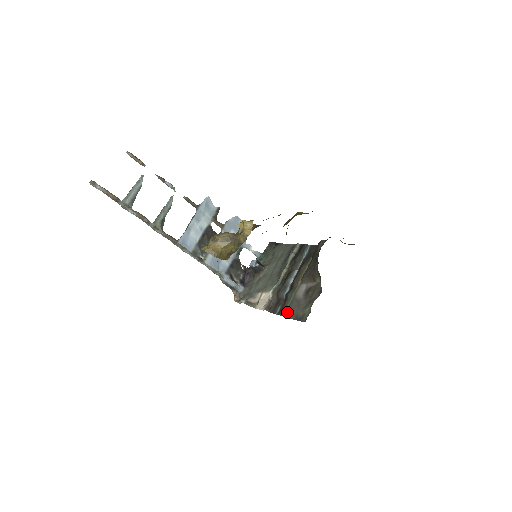
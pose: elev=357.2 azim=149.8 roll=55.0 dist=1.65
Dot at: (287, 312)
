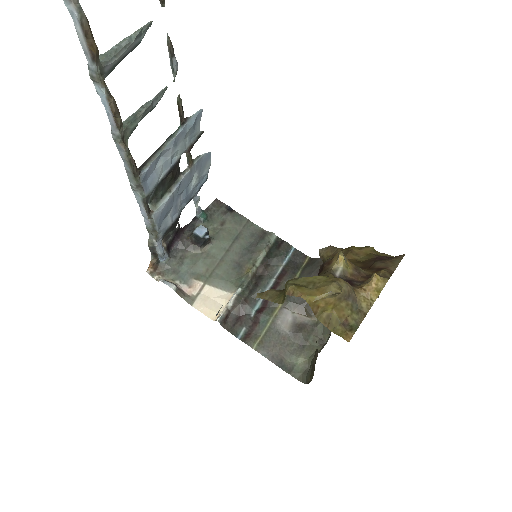
Dot at: (263, 346)
